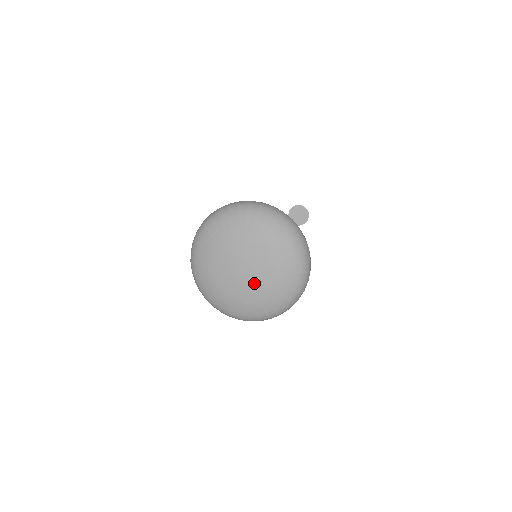
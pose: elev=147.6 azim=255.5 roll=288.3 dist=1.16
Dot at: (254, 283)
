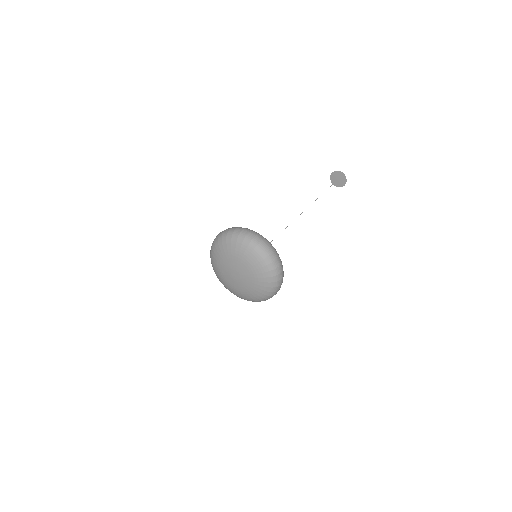
Dot at: (245, 283)
